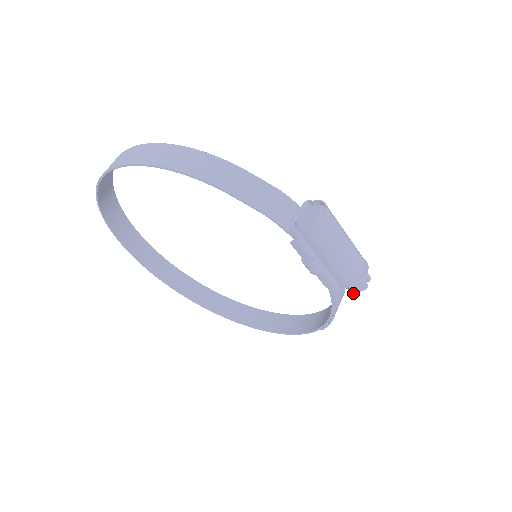
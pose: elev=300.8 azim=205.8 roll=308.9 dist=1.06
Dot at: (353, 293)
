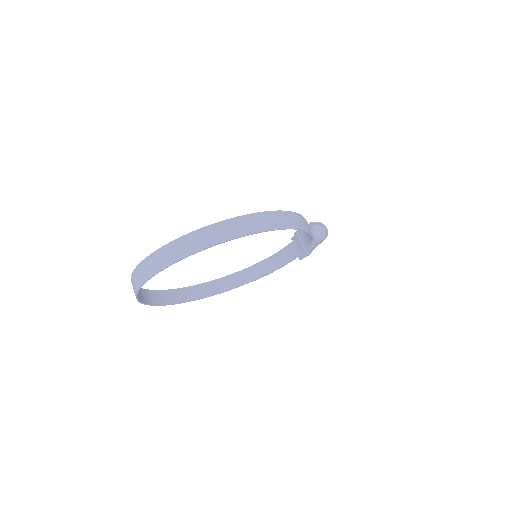
Dot at: occluded
